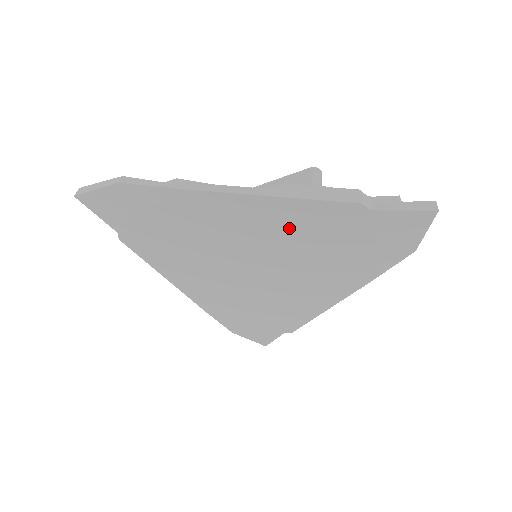
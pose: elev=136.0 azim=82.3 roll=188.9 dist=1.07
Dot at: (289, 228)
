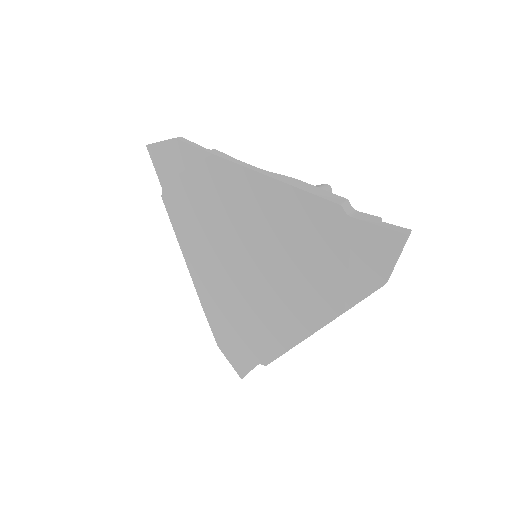
Dot at: (281, 219)
